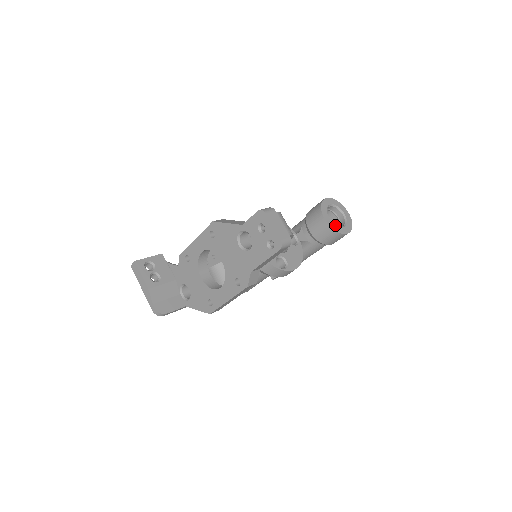
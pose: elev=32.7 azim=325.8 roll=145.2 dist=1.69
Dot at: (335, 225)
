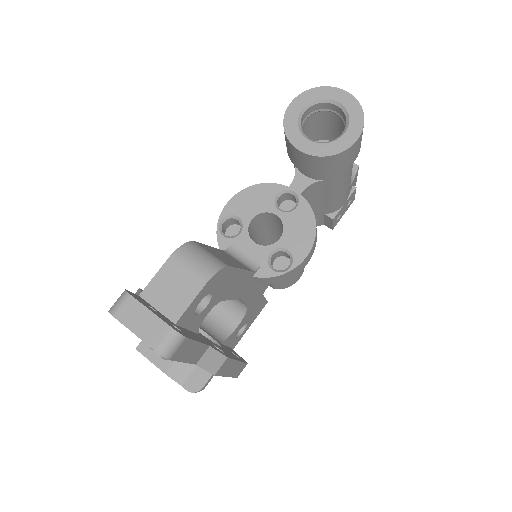
Dot at: (325, 144)
